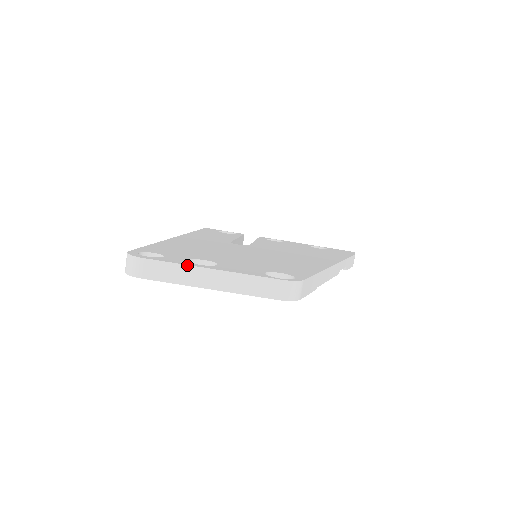
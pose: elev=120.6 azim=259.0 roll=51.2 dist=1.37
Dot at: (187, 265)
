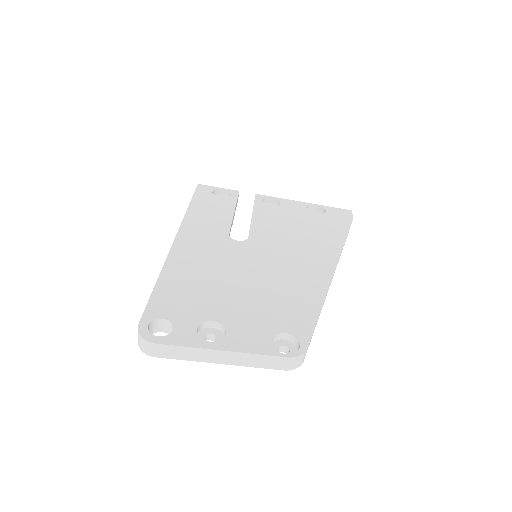
Dot at: (199, 348)
